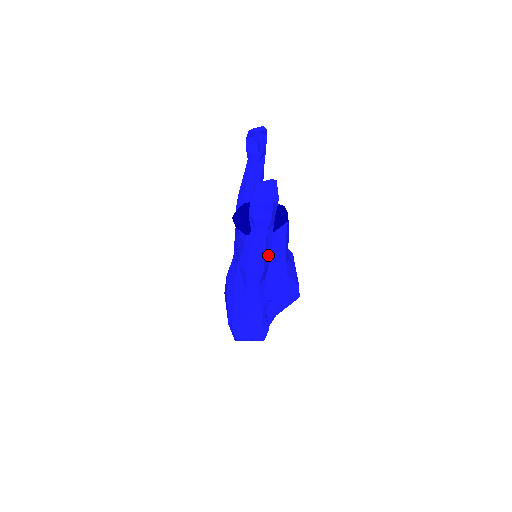
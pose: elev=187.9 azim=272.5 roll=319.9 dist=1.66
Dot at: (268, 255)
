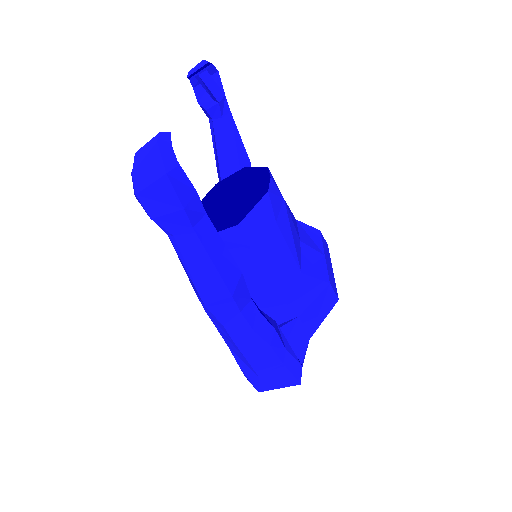
Dot at: (229, 263)
